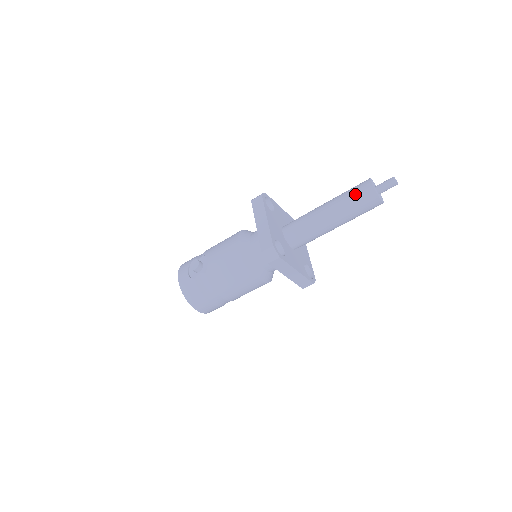
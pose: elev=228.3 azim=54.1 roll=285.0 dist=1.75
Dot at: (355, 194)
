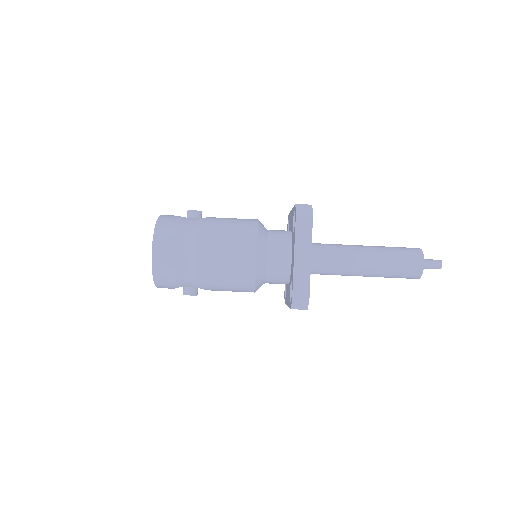
Dot at: (399, 247)
